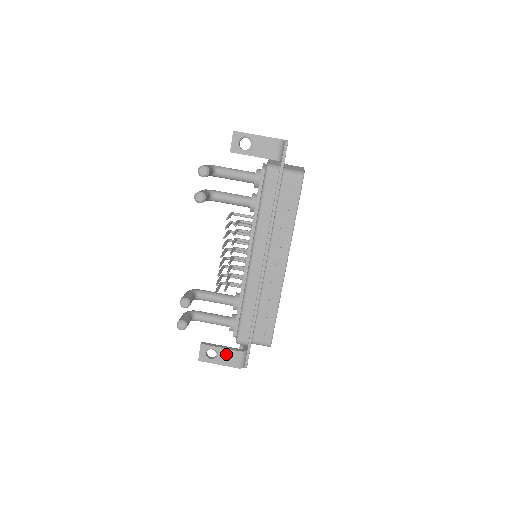
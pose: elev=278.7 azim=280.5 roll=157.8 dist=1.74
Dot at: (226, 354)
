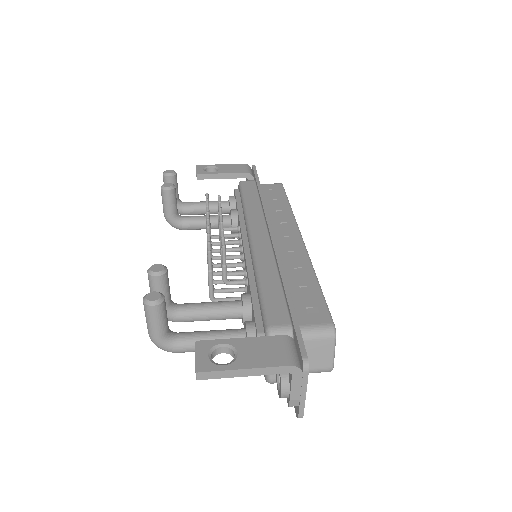
Dot at: (254, 346)
